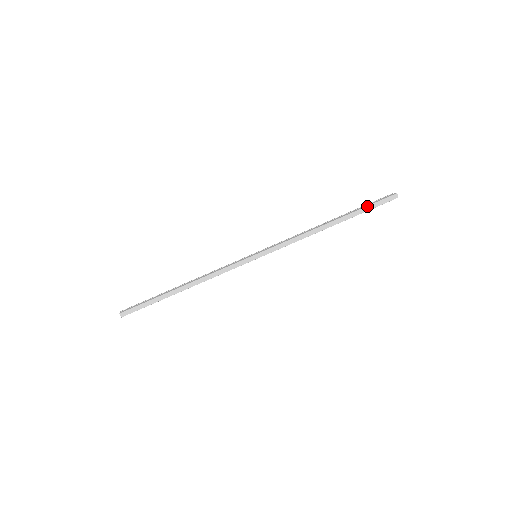
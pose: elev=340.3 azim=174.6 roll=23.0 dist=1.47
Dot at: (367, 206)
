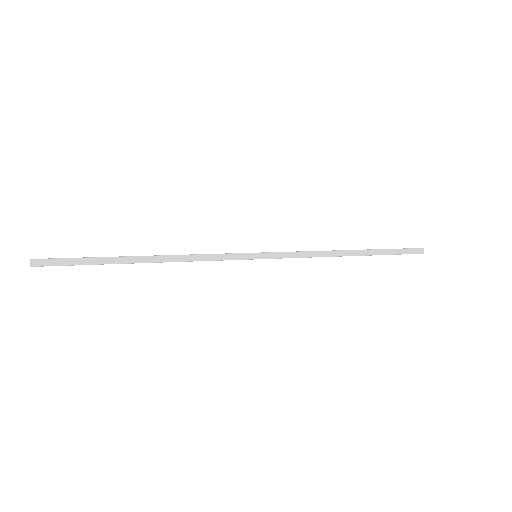
Dot at: (393, 249)
